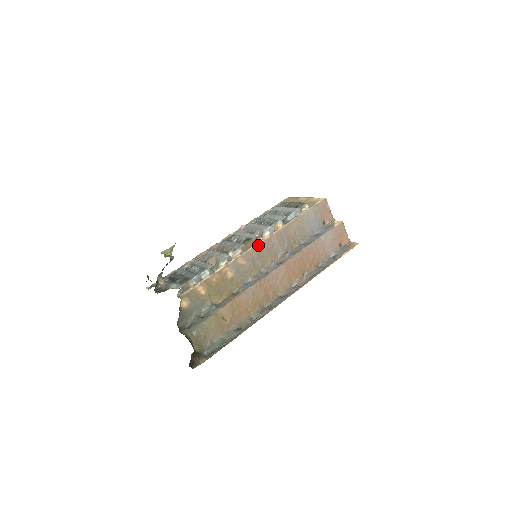
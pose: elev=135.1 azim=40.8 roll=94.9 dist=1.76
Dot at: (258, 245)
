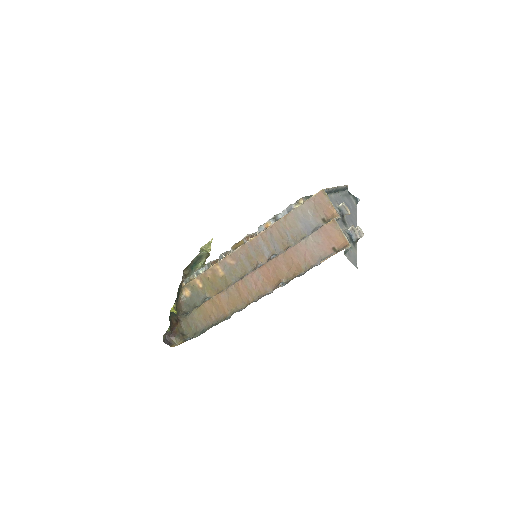
Dot at: (244, 245)
